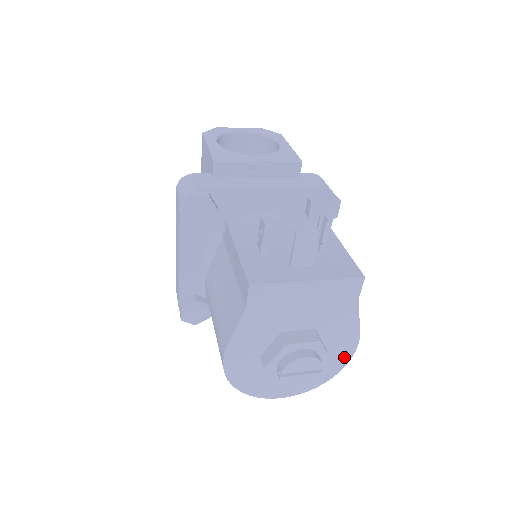
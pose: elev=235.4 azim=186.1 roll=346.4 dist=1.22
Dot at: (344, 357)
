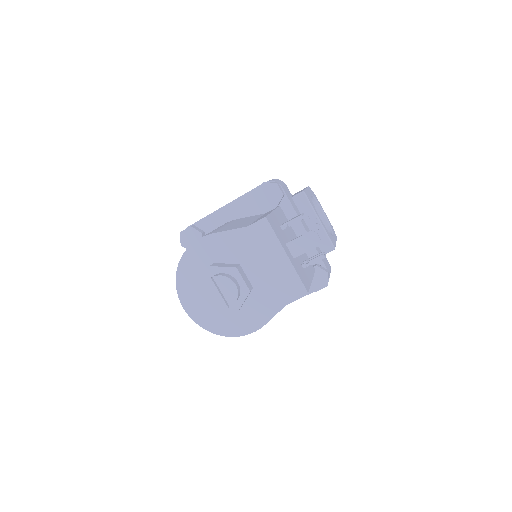
Dot at: (239, 329)
